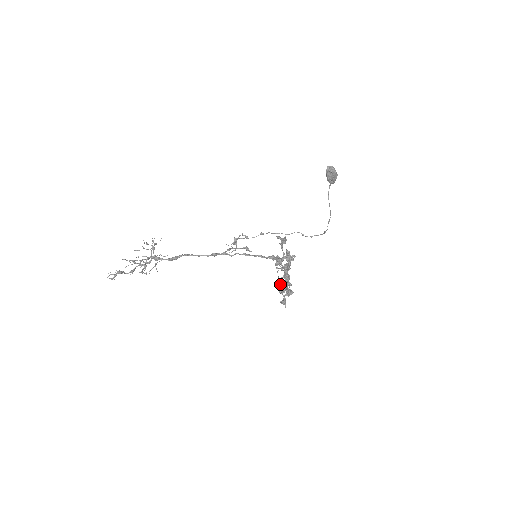
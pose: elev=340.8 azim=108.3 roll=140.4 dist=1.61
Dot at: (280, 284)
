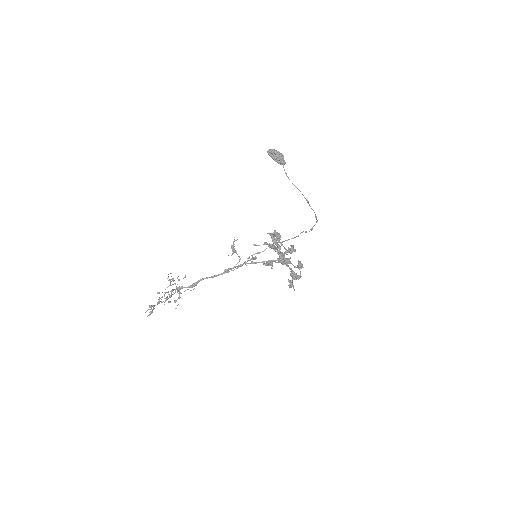
Dot at: occluded
